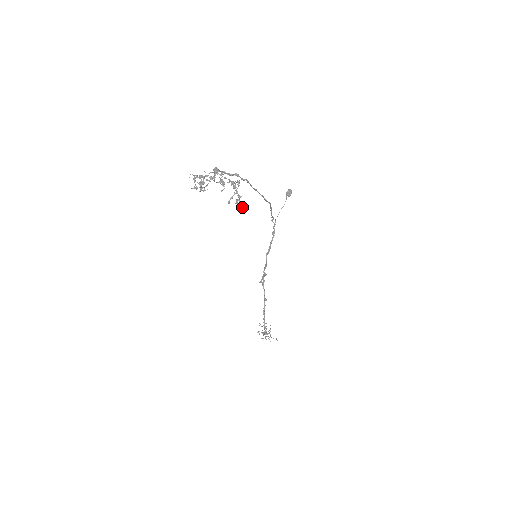
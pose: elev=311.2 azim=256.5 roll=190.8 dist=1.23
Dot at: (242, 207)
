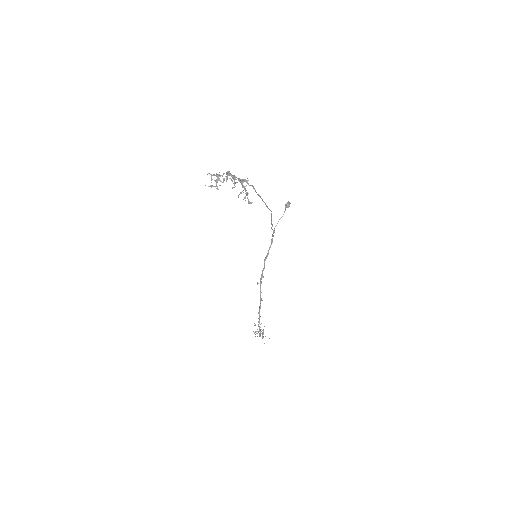
Dot at: (249, 202)
